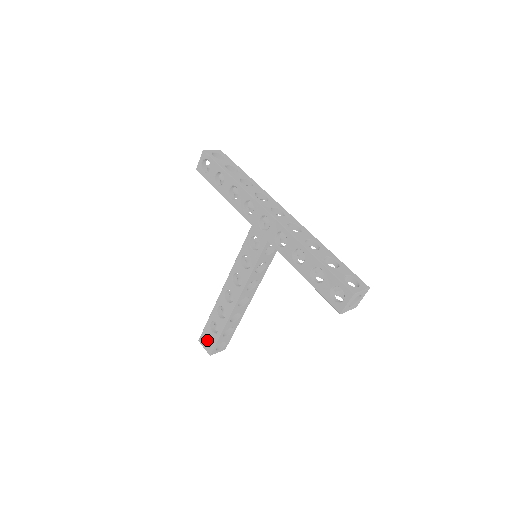
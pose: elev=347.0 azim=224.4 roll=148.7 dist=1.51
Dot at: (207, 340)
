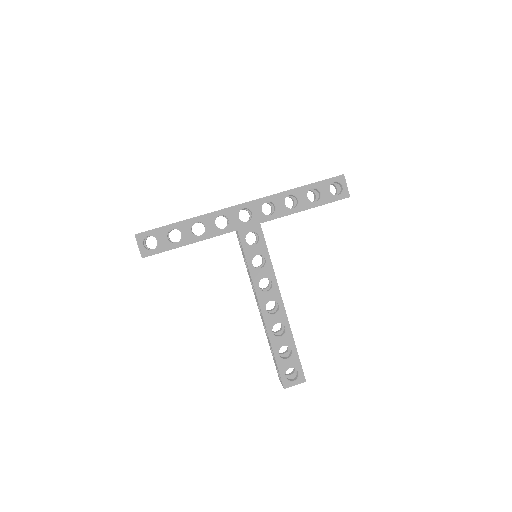
Dot at: (288, 379)
